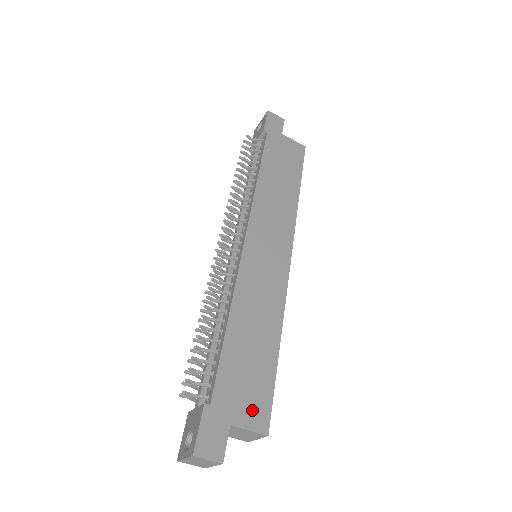
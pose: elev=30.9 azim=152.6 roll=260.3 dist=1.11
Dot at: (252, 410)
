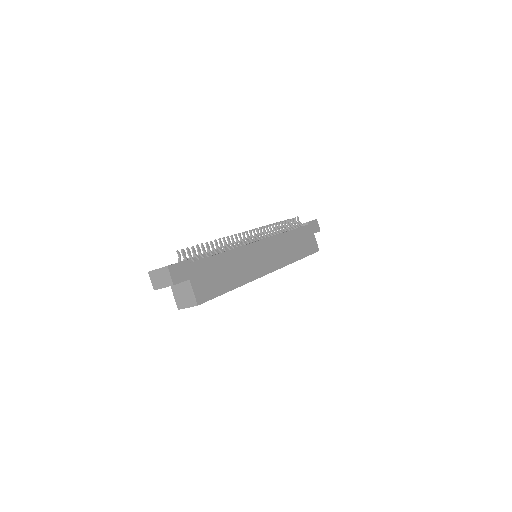
Dot at: (202, 289)
